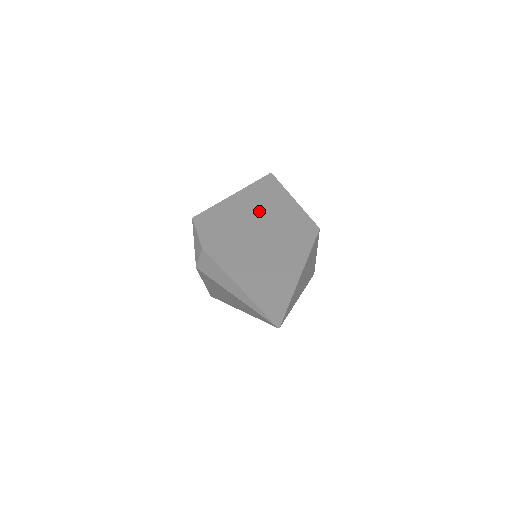
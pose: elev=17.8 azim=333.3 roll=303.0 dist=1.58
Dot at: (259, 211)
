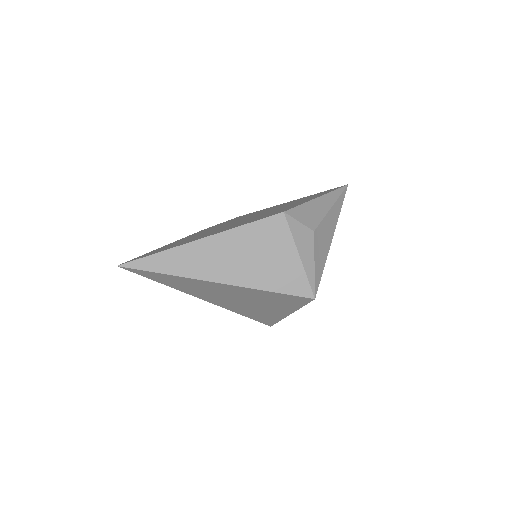
Dot at: occluded
